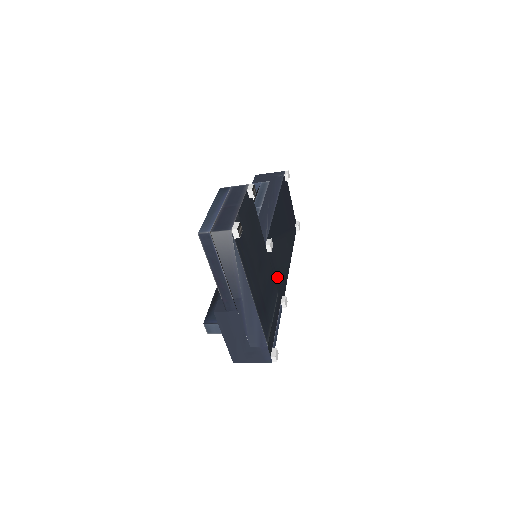
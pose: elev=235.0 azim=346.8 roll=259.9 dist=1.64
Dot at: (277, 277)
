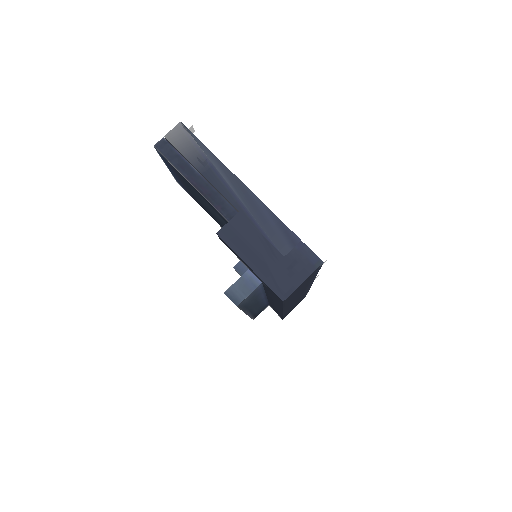
Dot at: occluded
